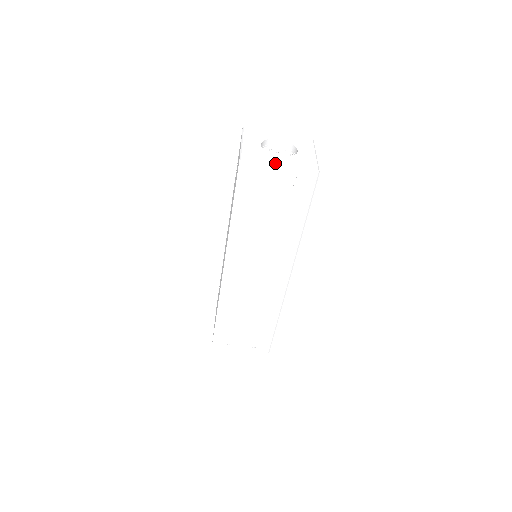
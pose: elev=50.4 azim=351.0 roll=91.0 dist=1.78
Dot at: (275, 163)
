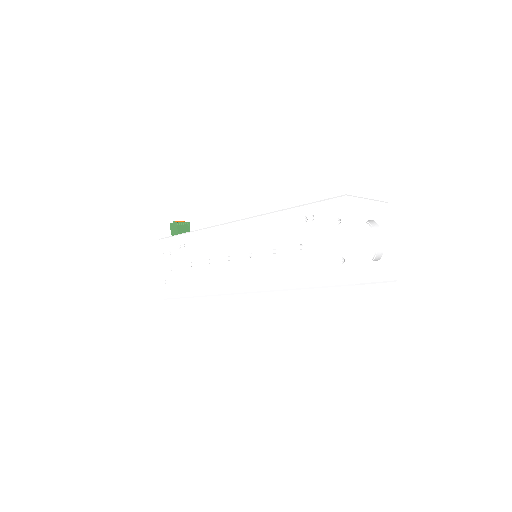
Dot at: (375, 280)
